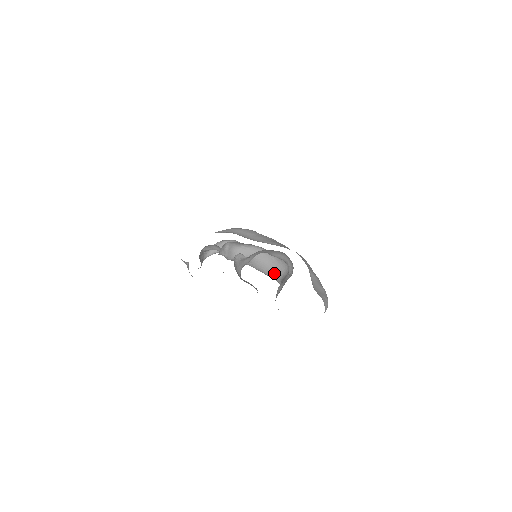
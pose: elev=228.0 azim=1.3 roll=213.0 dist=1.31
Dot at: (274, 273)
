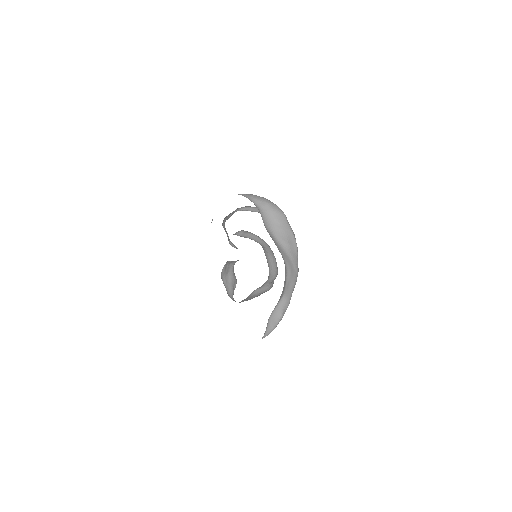
Dot at: (270, 267)
